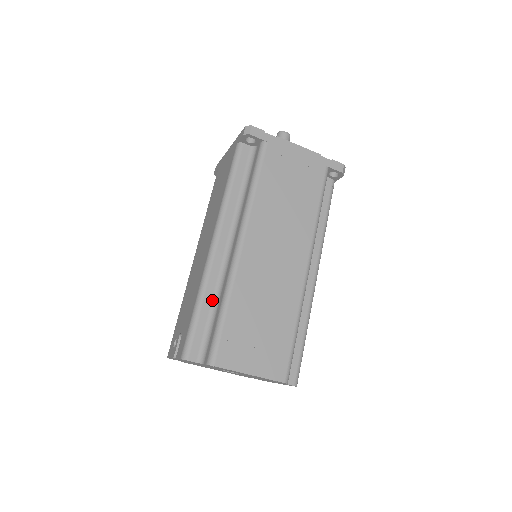
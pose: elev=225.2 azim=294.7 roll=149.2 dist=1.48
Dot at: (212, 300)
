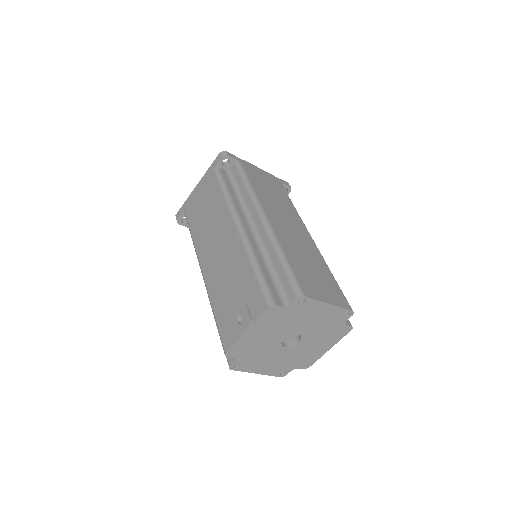
Dot at: (264, 262)
